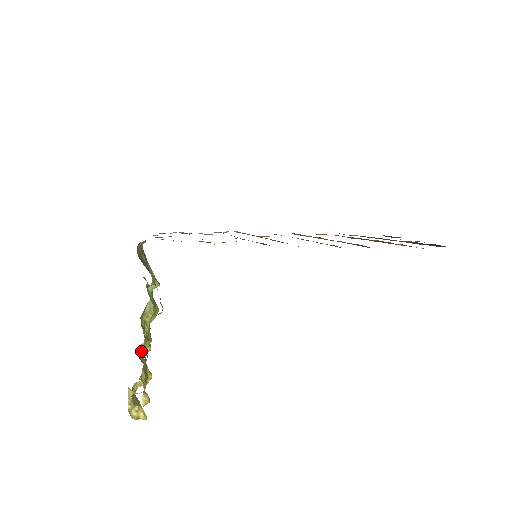
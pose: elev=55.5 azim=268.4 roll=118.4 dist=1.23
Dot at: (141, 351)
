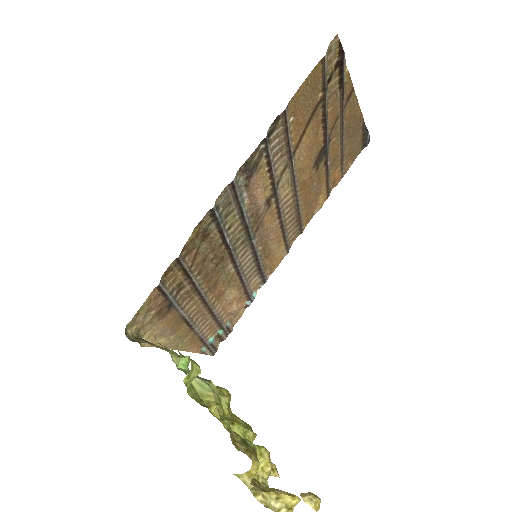
Dot at: occluded
